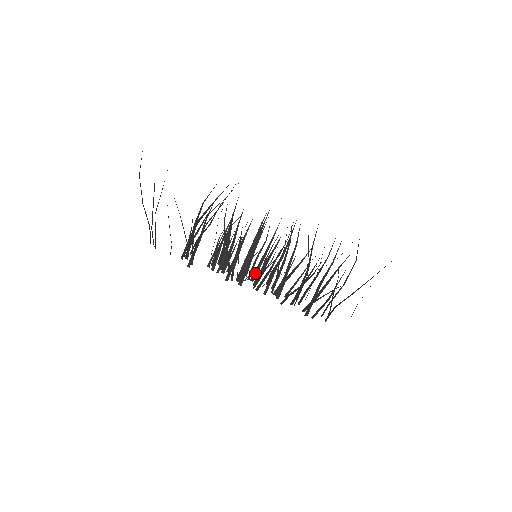
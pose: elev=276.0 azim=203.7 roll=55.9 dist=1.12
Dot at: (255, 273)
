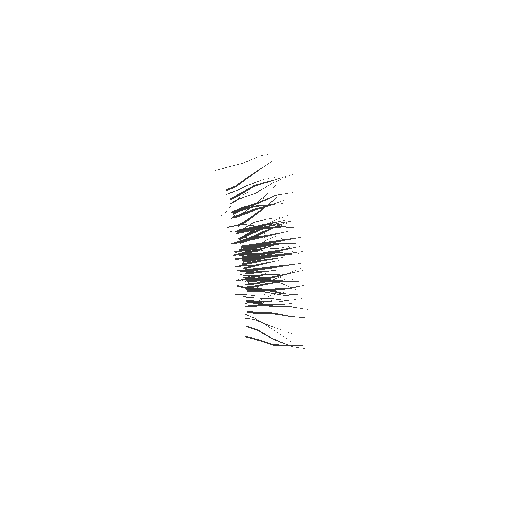
Dot at: (245, 236)
